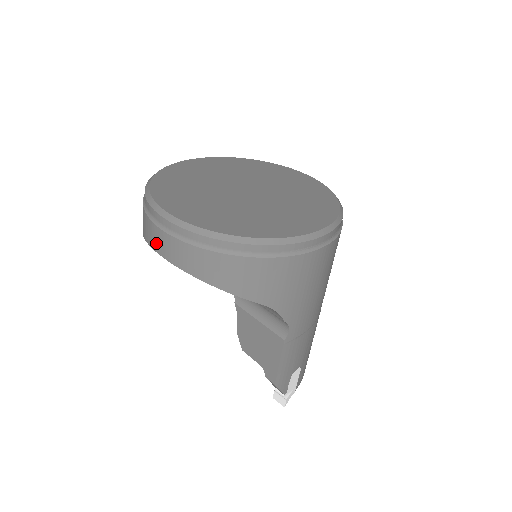
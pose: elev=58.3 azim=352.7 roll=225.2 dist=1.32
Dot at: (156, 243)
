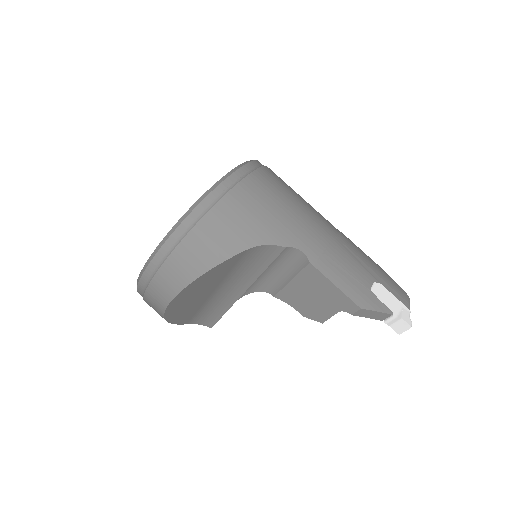
Dot at: (158, 303)
